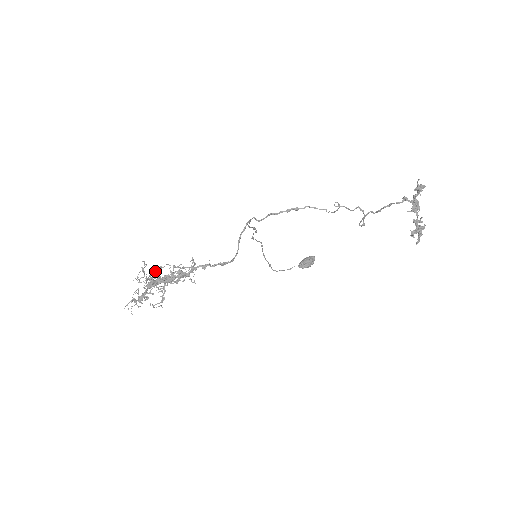
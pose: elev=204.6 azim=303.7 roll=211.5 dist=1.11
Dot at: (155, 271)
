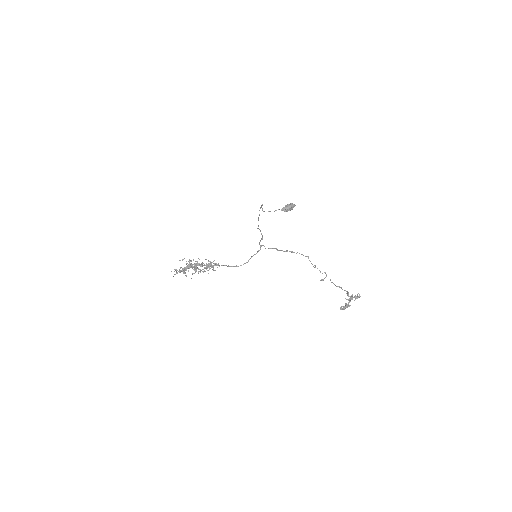
Dot at: occluded
